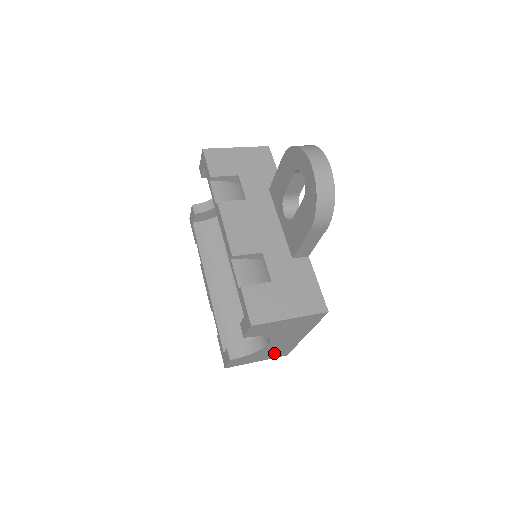
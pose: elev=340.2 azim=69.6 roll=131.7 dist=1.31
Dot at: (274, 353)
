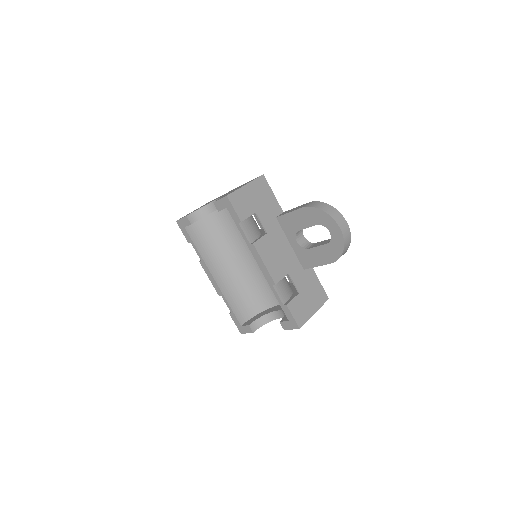
Dot at: occluded
